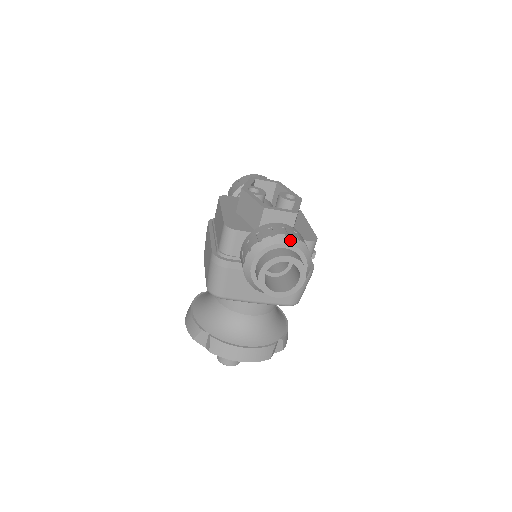
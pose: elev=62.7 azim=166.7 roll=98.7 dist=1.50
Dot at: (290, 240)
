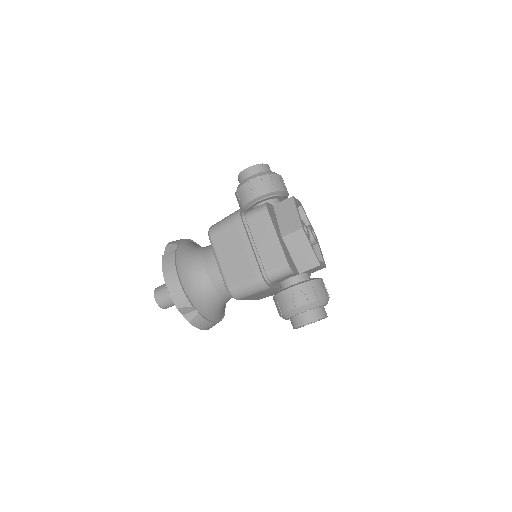
Dot at: occluded
